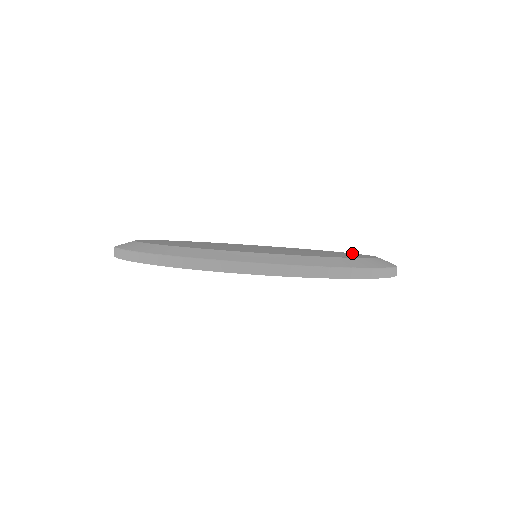
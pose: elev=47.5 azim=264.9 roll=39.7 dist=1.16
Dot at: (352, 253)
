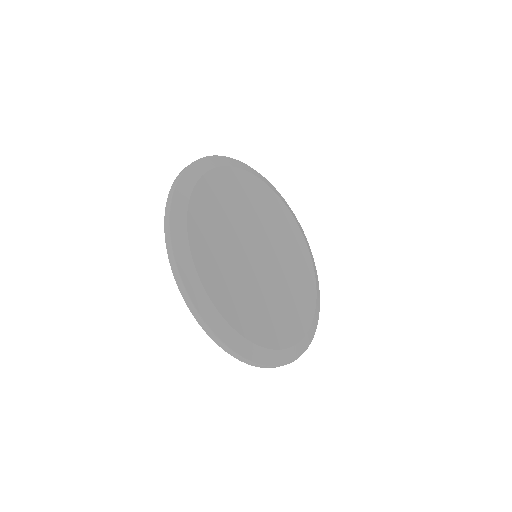
Dot at: (301, 233)
